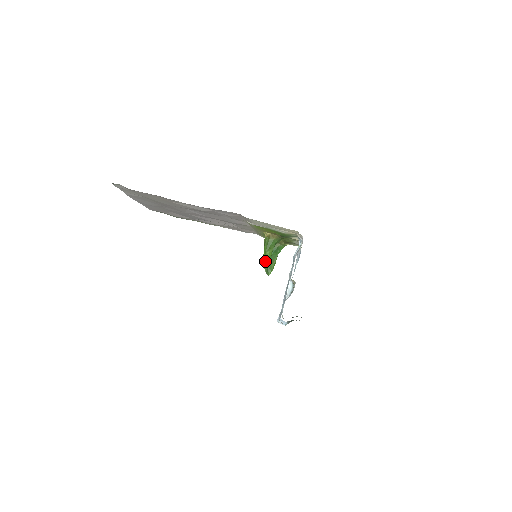
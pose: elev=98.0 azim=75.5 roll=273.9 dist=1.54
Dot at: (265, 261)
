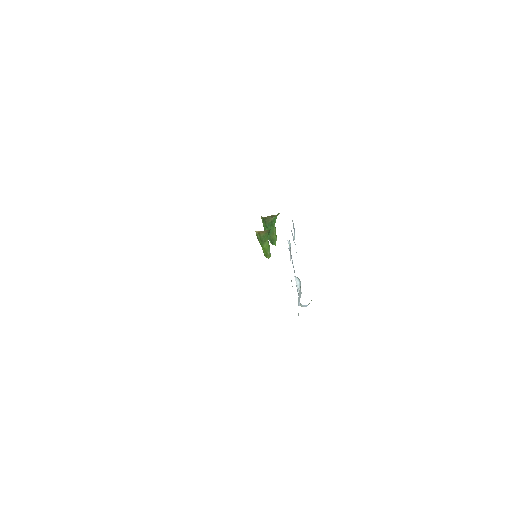
Dot at: (266, 253)
